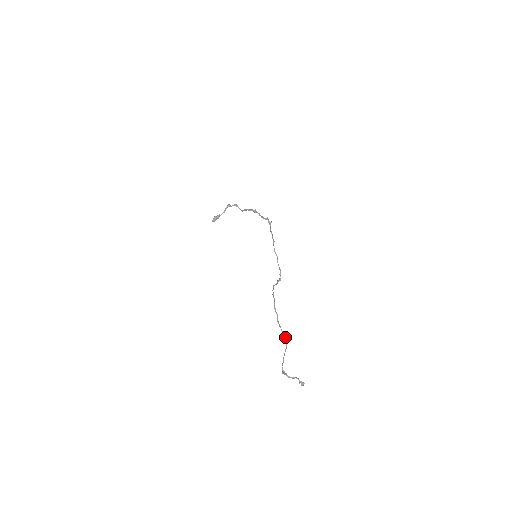
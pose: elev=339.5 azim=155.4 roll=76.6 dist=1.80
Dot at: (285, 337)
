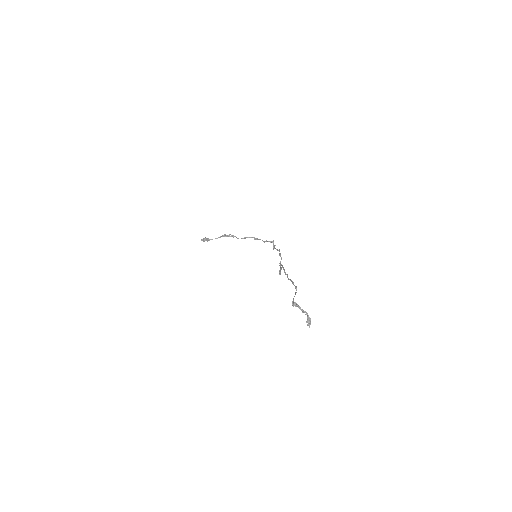
Dot at: (296, 287)
